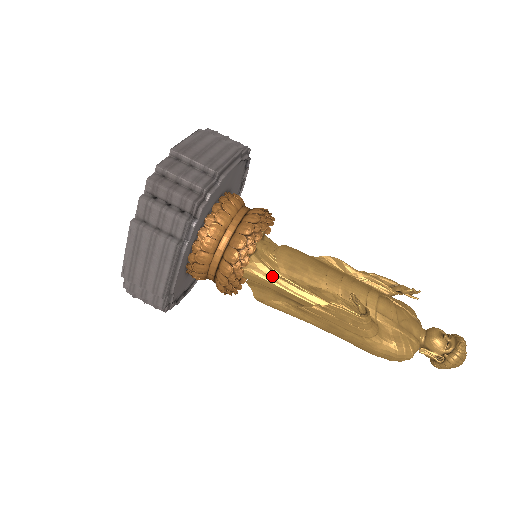
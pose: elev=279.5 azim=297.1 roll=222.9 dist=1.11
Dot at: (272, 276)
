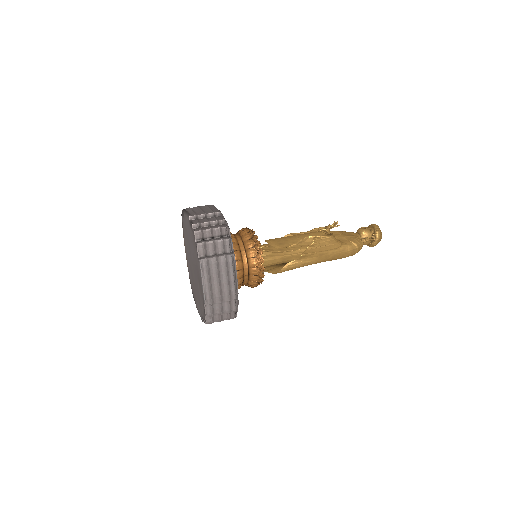
Dot at: (275, 254)
